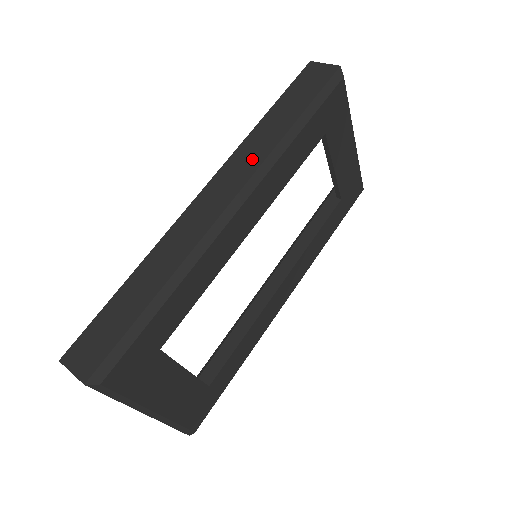
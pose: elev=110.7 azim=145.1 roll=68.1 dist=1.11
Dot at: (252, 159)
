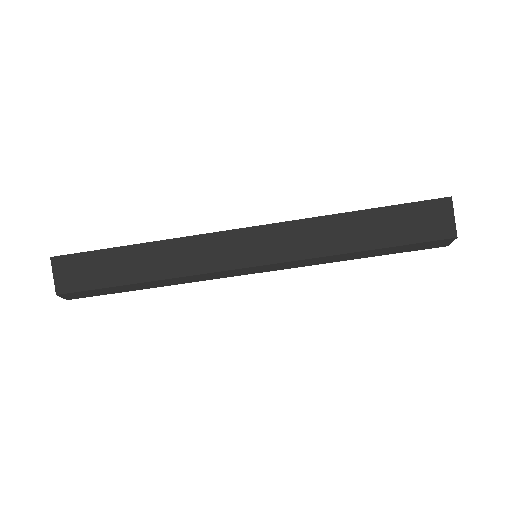
Dot at: (301, 246)
